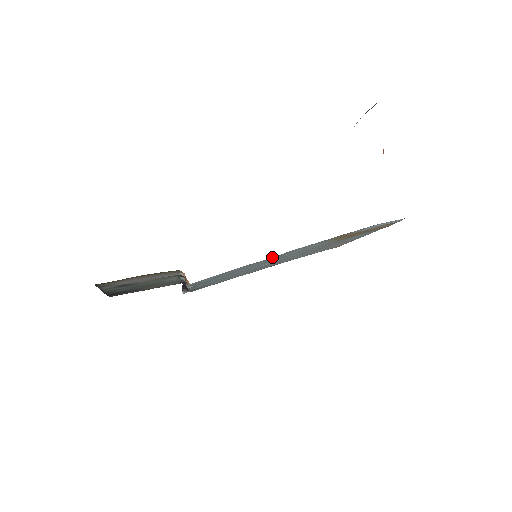
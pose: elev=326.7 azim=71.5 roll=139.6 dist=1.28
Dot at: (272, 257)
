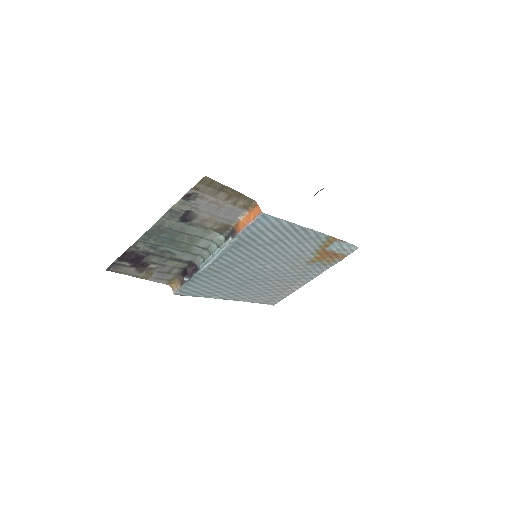
Dot at: occluded
